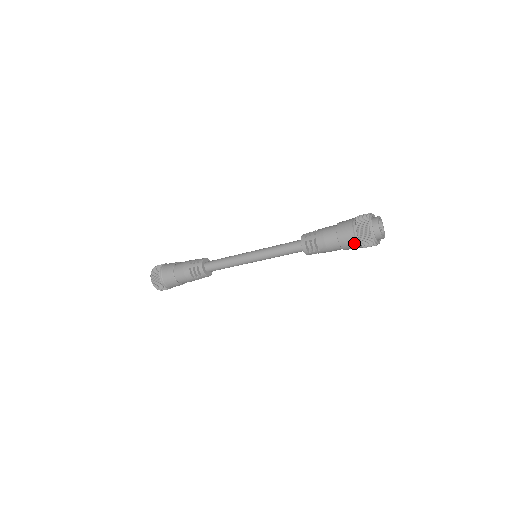
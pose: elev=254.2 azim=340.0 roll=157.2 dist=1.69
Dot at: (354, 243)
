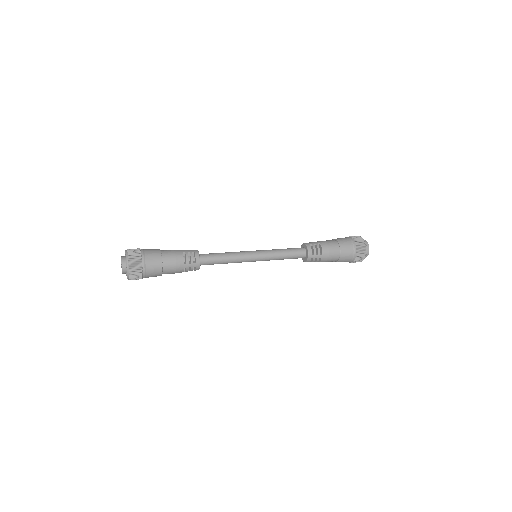
Dot at: occluded
